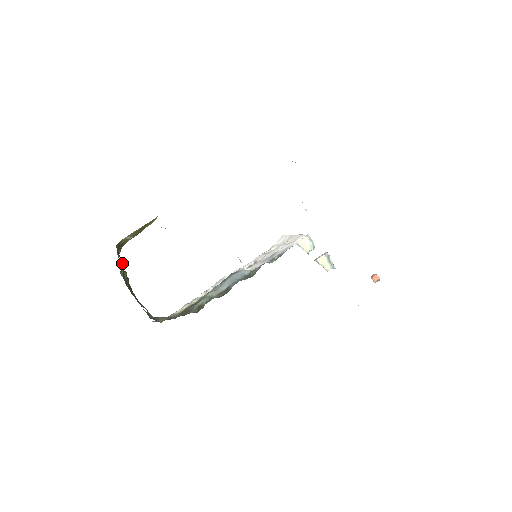
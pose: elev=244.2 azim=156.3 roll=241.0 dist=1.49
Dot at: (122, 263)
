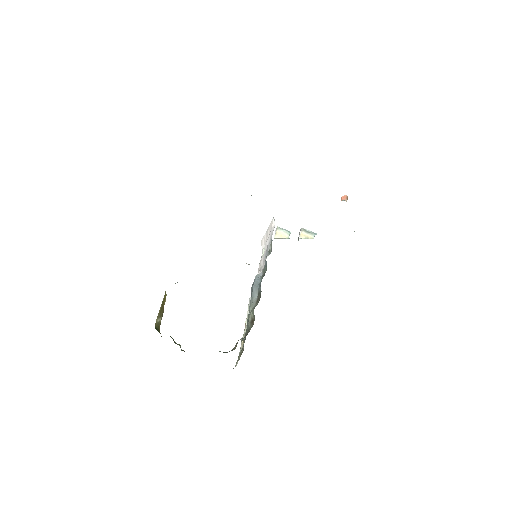
Dot at: occluded
